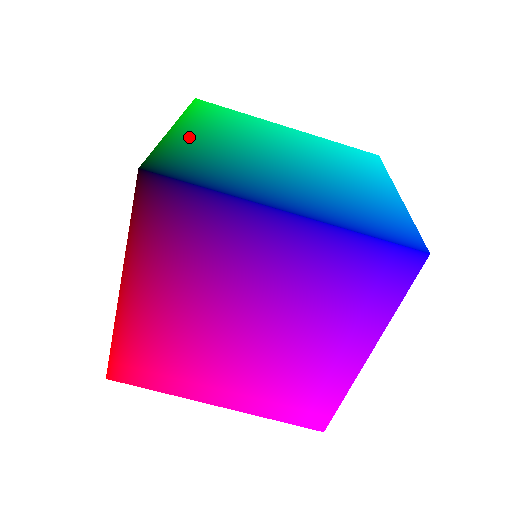
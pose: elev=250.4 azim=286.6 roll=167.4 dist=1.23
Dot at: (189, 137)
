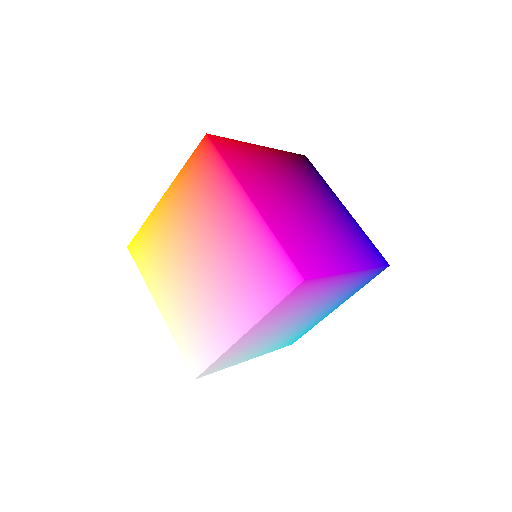
Dot at: occluded
